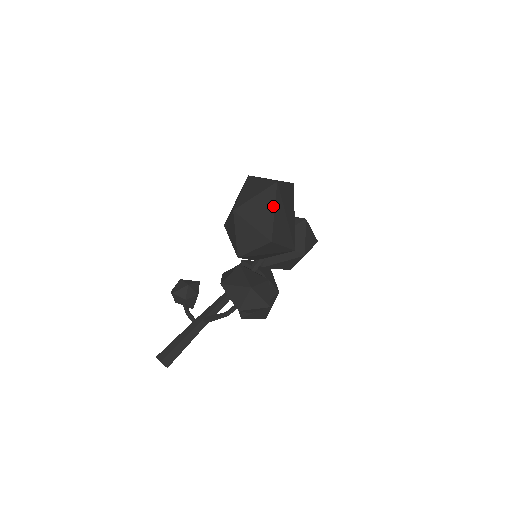
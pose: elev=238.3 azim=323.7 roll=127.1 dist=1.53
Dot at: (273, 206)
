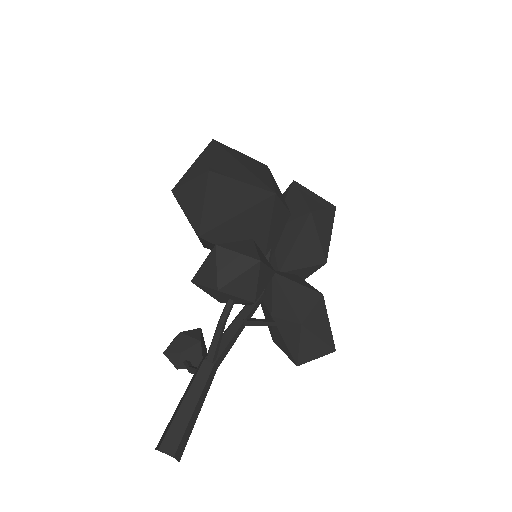
Dot at: (209, 152)
